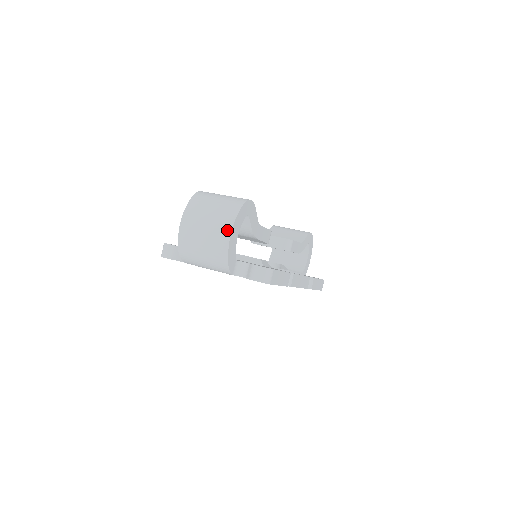
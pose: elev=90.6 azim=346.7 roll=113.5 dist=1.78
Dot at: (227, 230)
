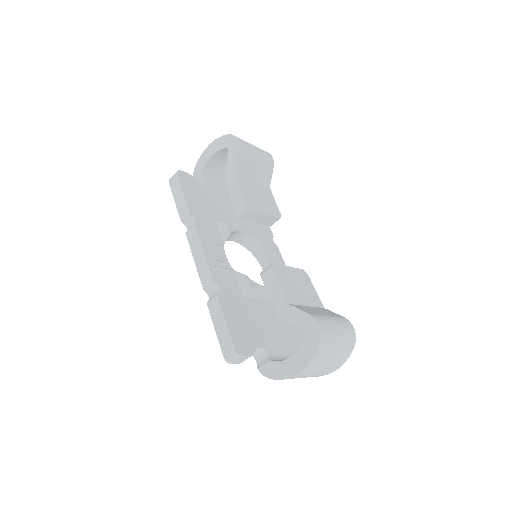
Dot at: (333, 371)
